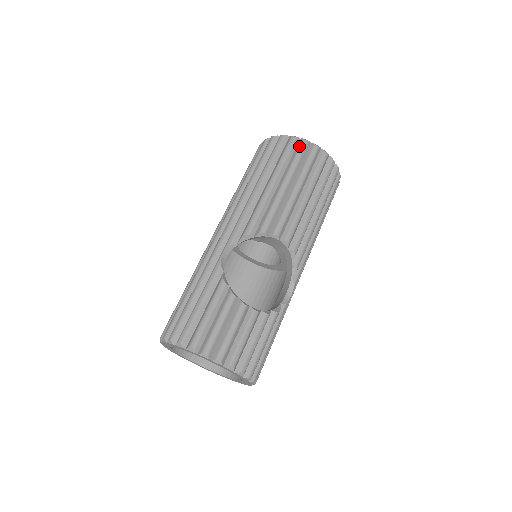
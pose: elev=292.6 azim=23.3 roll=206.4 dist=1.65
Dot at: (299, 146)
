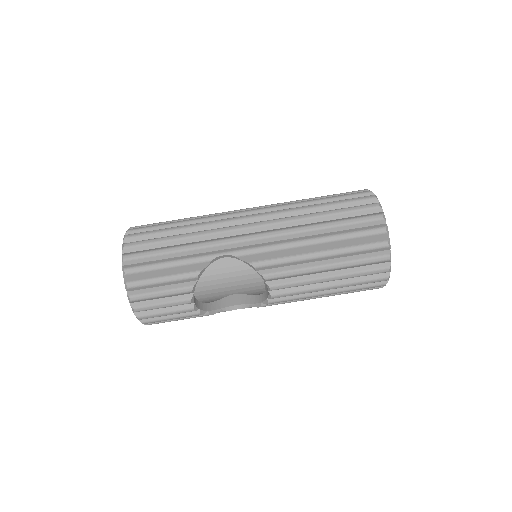
Dot at: (379, 256)
